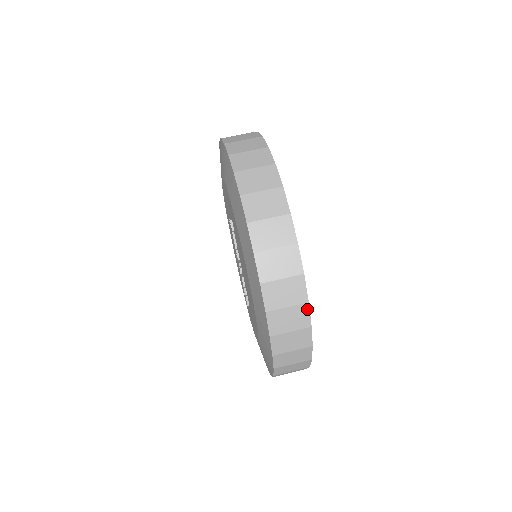
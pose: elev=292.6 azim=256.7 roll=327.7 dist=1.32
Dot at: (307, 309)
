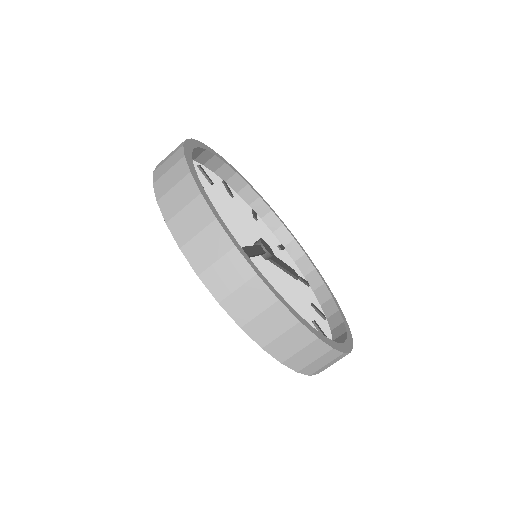
Dot at: (260, 282)
